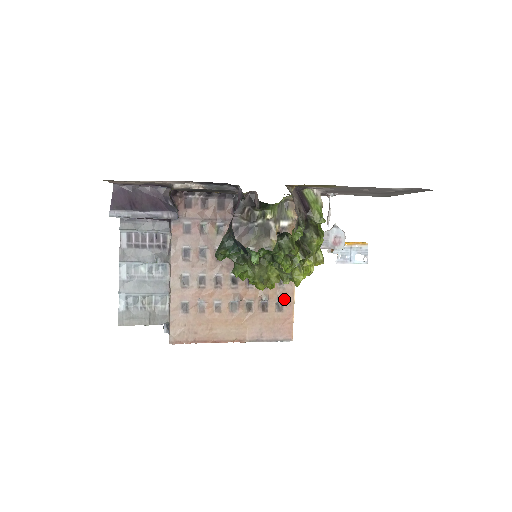
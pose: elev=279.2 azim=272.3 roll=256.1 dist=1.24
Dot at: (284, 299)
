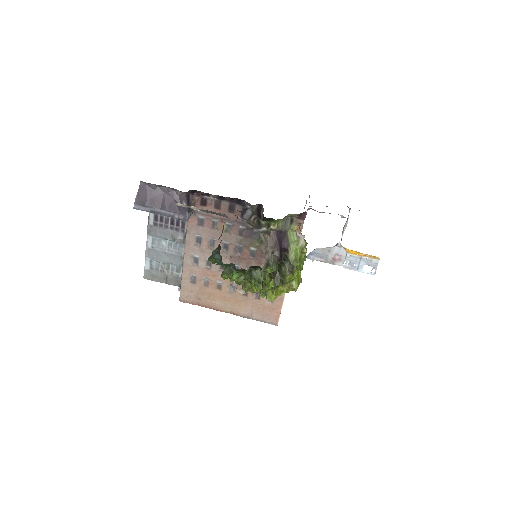
Dot at: occluded
